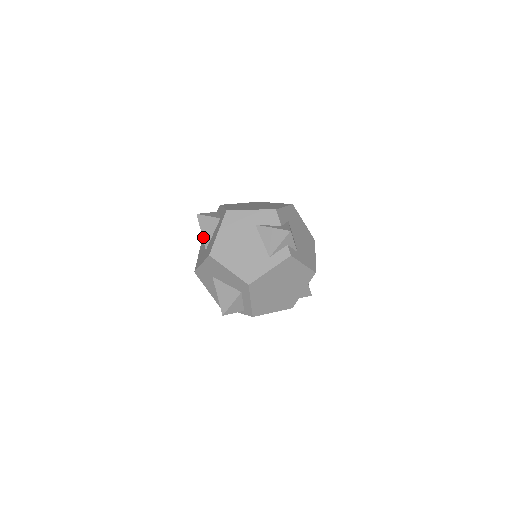
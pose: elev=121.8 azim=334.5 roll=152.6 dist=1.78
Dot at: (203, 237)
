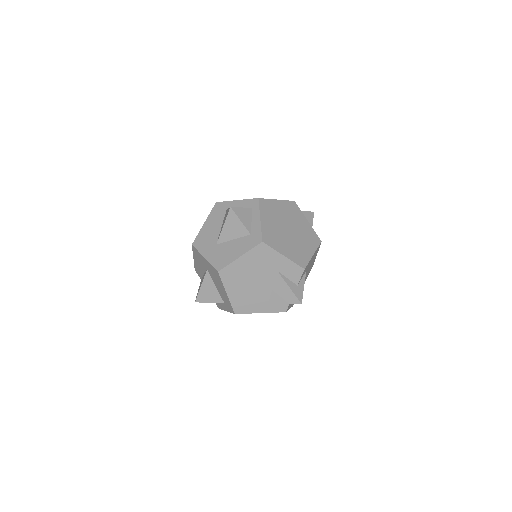
Dot at: (222, 232)
